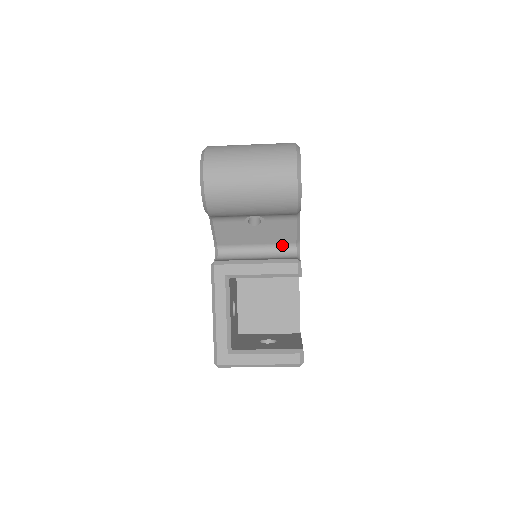
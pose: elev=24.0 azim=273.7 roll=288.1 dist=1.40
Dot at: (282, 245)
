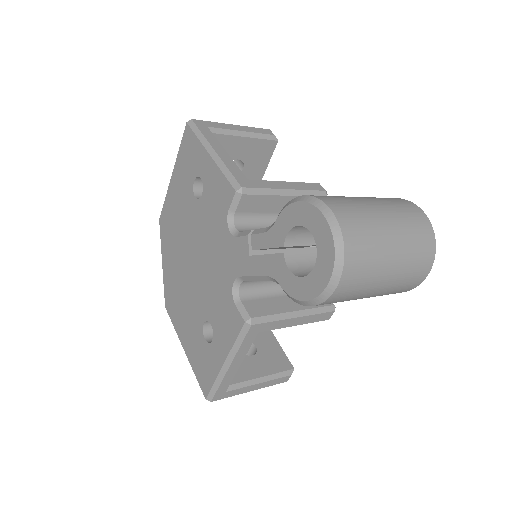
Dot at: occluded
